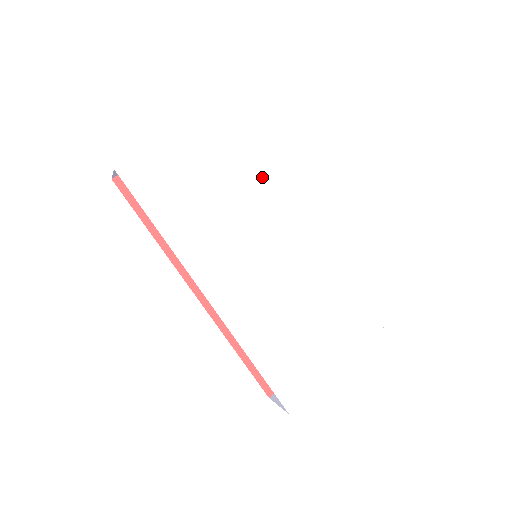
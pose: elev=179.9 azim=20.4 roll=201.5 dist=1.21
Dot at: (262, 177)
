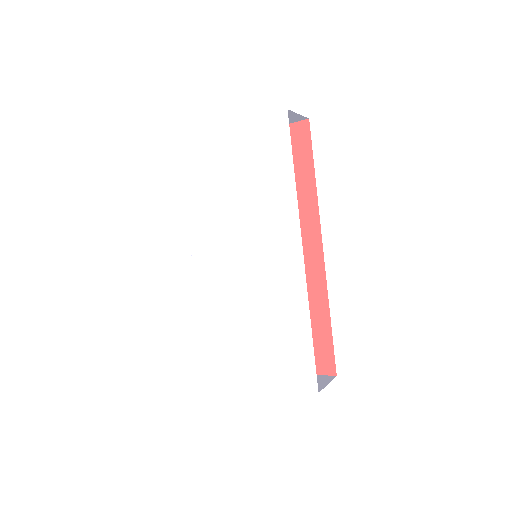
Dot at: (271, 193)
